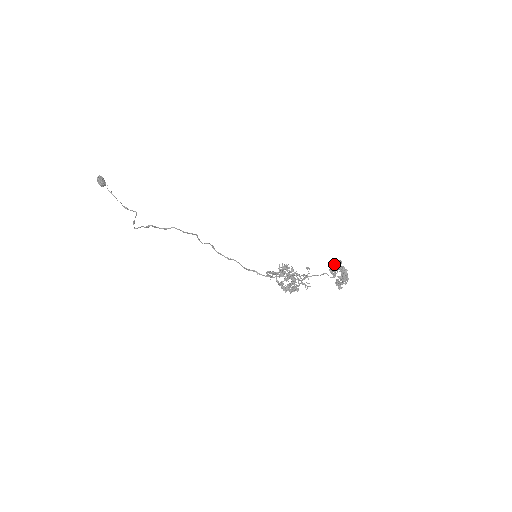
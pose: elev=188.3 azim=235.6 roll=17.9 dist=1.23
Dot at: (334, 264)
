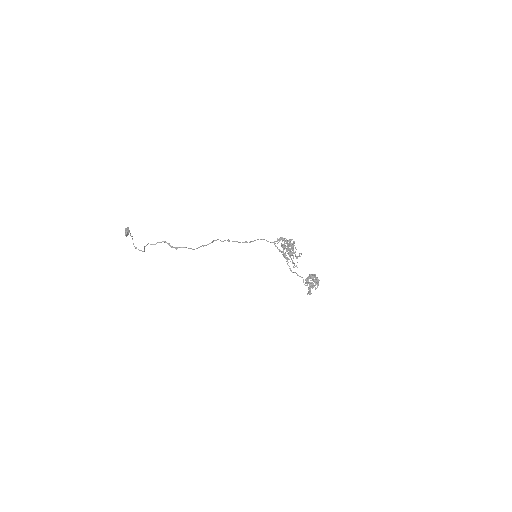
Dot at: (311, 274)
